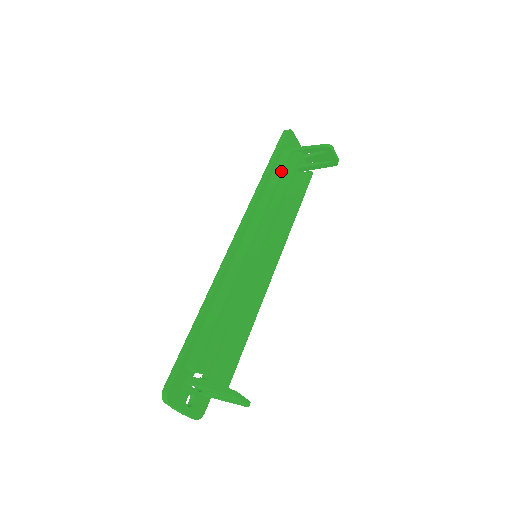
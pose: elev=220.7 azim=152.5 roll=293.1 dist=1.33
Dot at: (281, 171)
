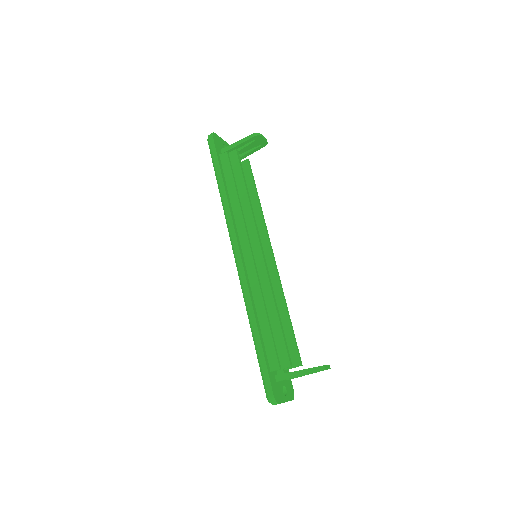
Dot at: (231, 175)
